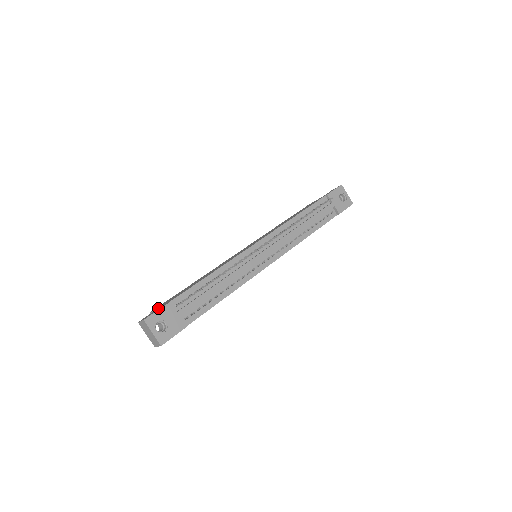
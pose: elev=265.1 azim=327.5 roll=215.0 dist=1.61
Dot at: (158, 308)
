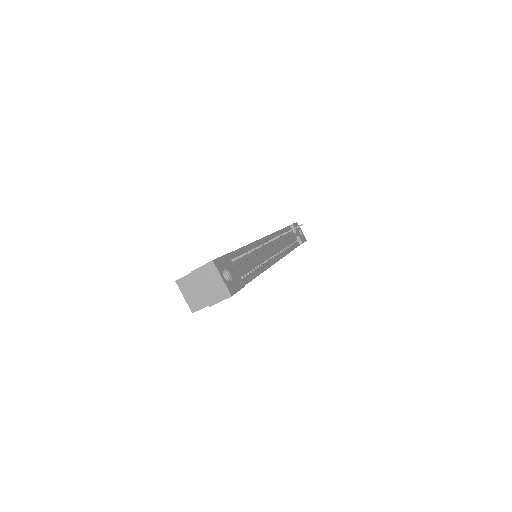
Dot at: occluded
